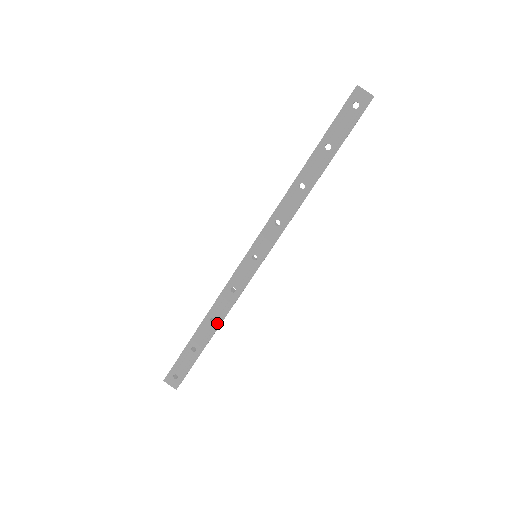
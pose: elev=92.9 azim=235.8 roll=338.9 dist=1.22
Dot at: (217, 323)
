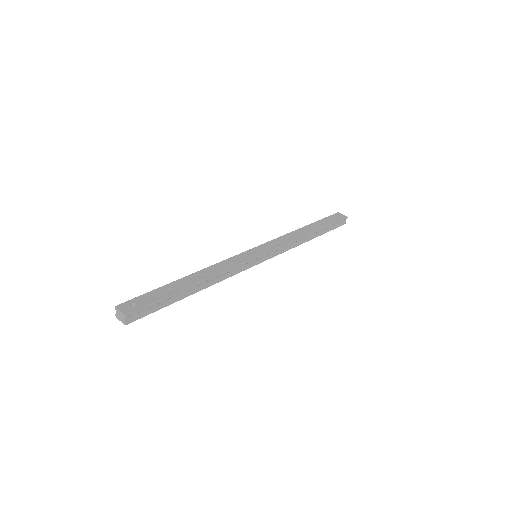
Dot at: (205, 277)
